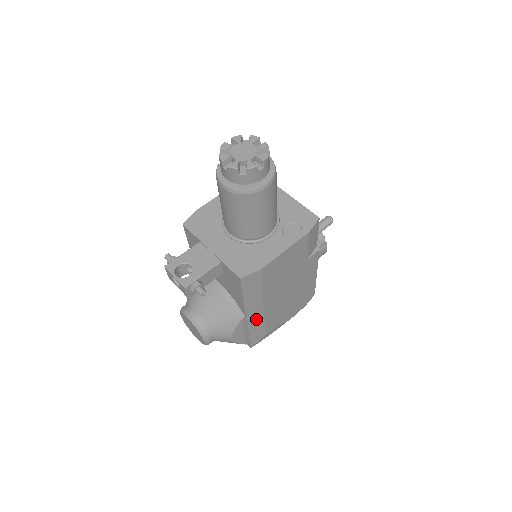
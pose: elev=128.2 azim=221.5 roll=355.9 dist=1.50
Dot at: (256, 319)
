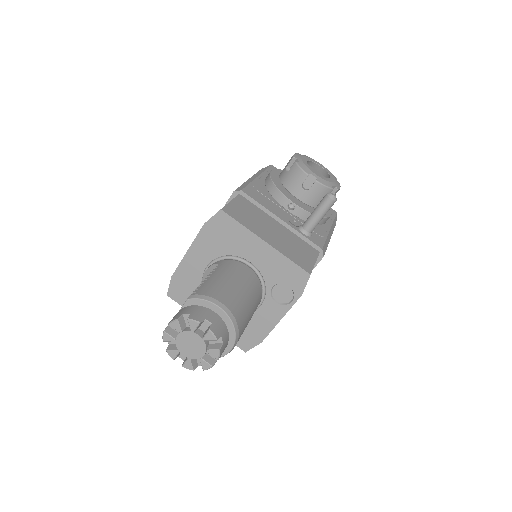
Dot at: occluded
